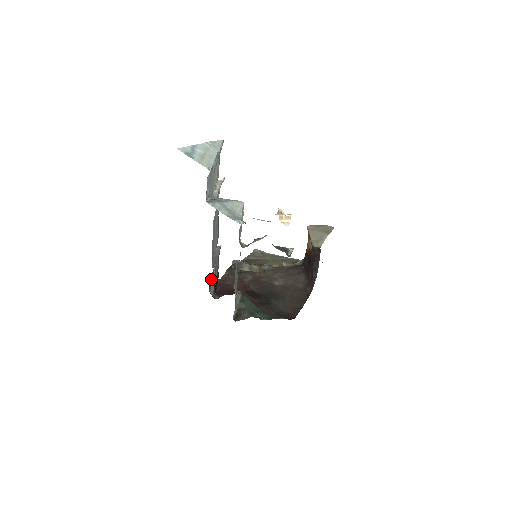
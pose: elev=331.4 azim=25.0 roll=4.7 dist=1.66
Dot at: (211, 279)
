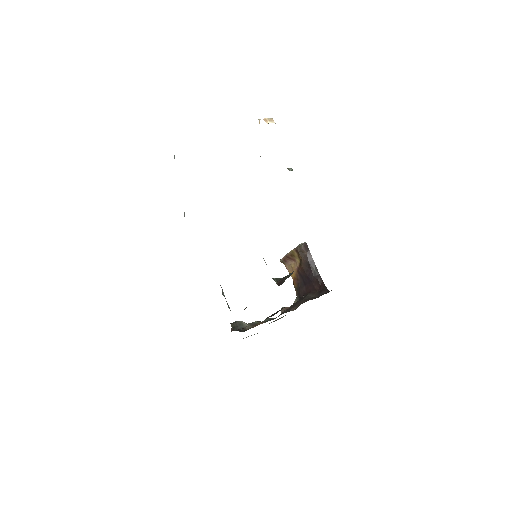
Dot at: occluded
